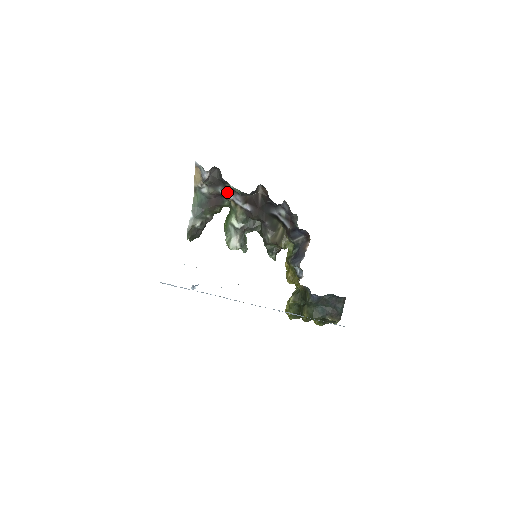
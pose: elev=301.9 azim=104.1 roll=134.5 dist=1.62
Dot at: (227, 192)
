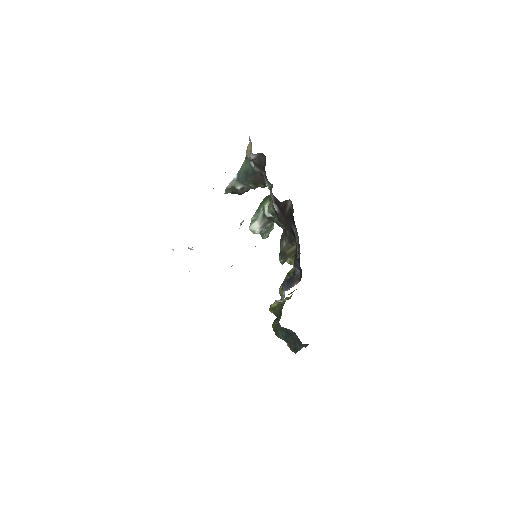
Dot at: (267, 181)
